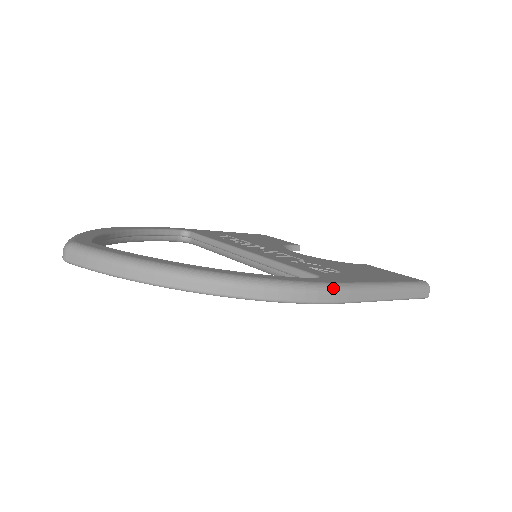
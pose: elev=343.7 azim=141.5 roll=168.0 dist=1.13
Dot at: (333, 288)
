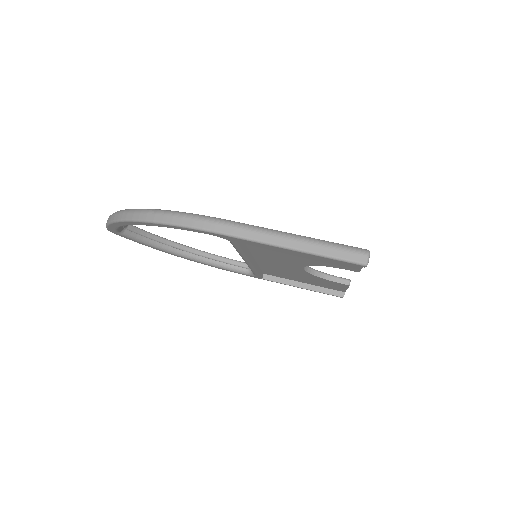
Dot at: (211, 219)
